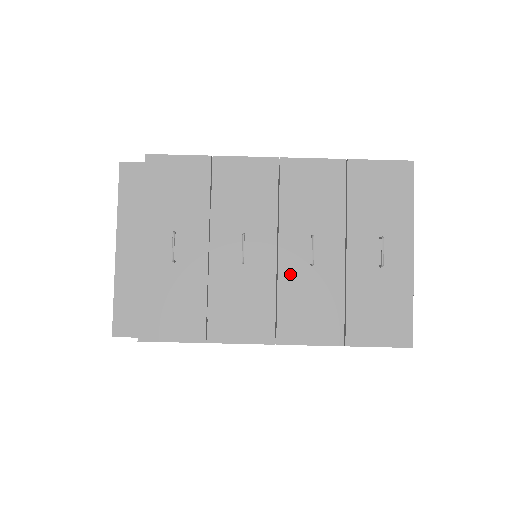
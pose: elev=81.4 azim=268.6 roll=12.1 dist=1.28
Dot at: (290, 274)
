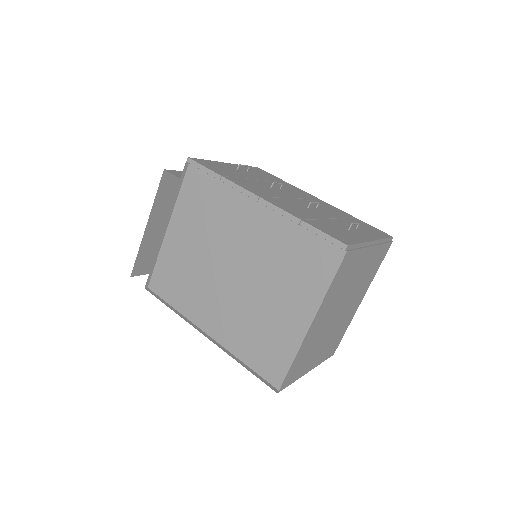
Dot at: (293, 202)
